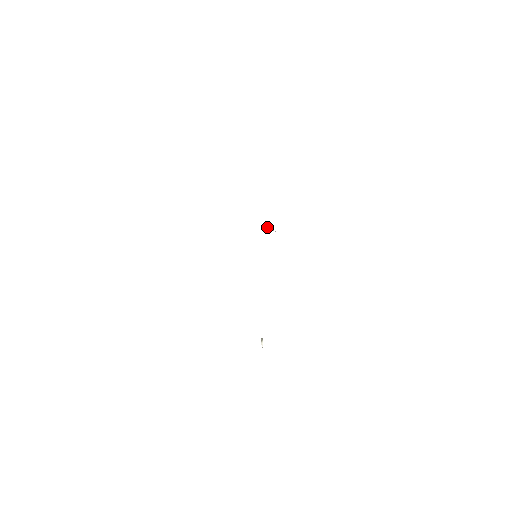
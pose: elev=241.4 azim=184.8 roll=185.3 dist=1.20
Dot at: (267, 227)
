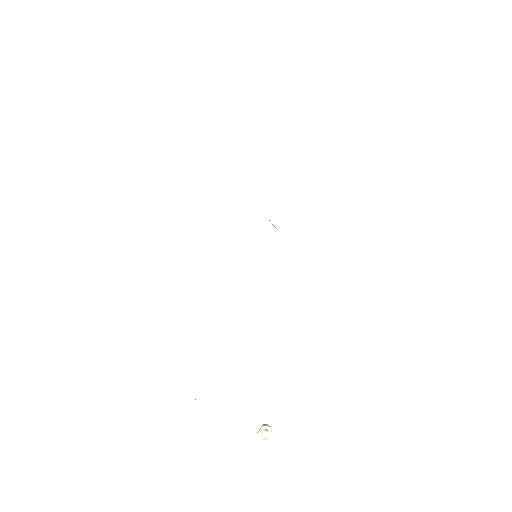
Dot at: occluded
